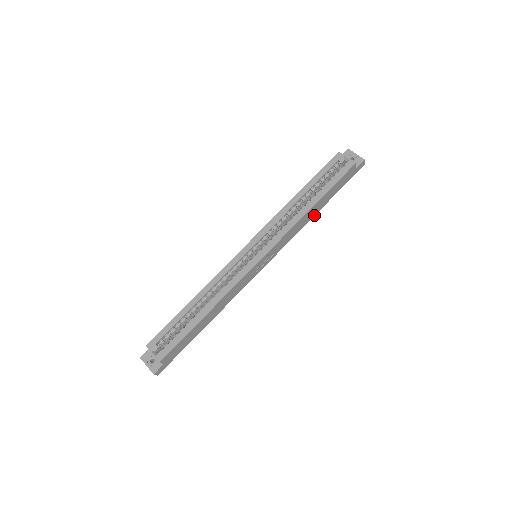
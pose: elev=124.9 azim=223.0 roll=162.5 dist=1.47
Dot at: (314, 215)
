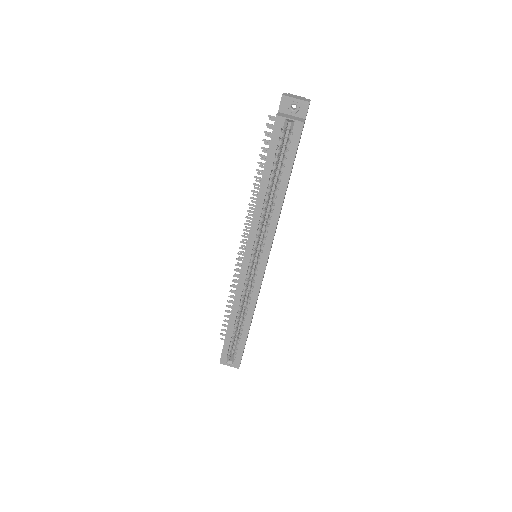
Dot at: occluded
